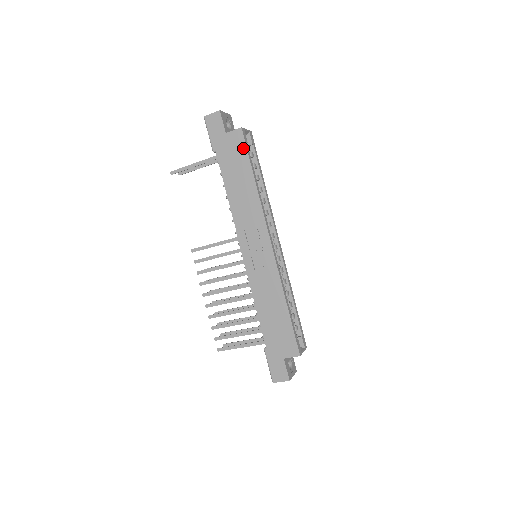
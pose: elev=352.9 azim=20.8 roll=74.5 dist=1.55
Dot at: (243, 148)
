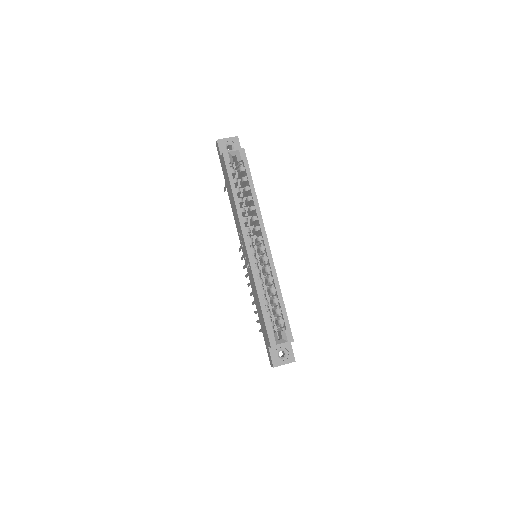
Dot at: (226, 168)
